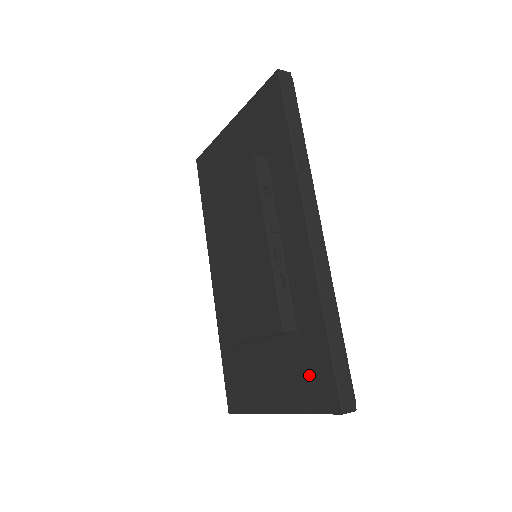
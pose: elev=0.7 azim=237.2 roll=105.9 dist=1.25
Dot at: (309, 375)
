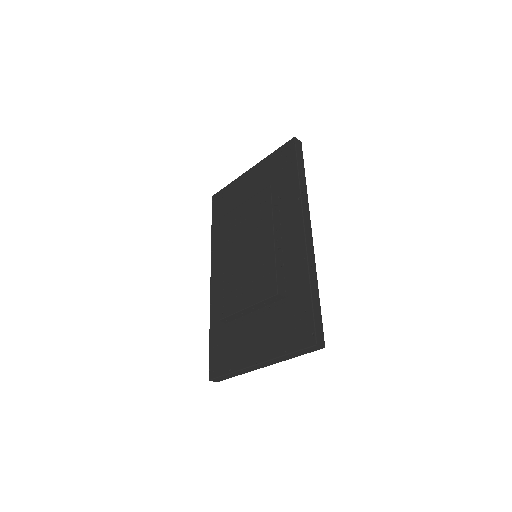
Dot at: (292, 326)
